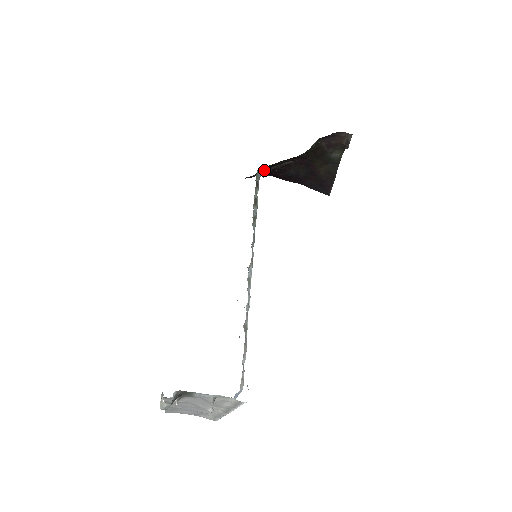
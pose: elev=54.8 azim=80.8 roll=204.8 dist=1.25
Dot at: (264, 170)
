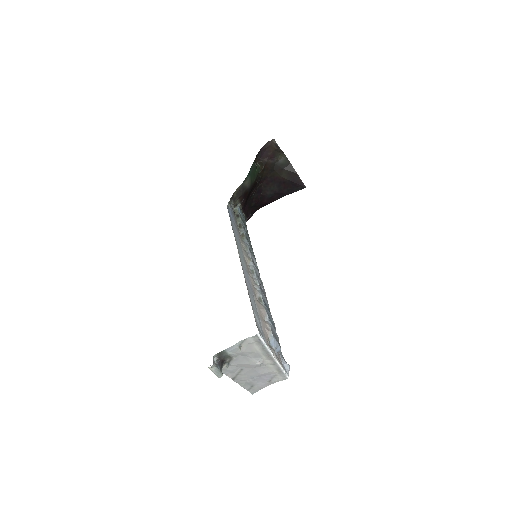
Dot at: (238, 205)
